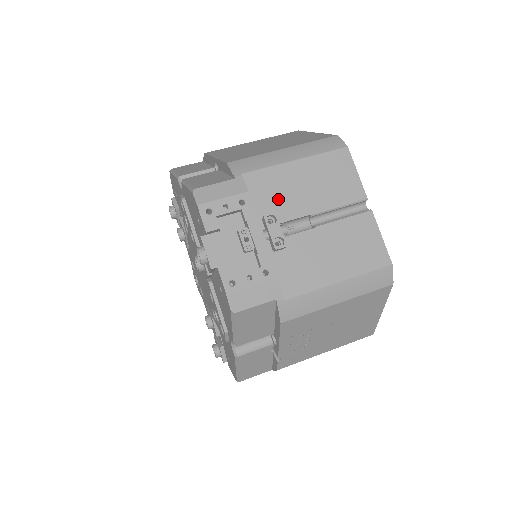
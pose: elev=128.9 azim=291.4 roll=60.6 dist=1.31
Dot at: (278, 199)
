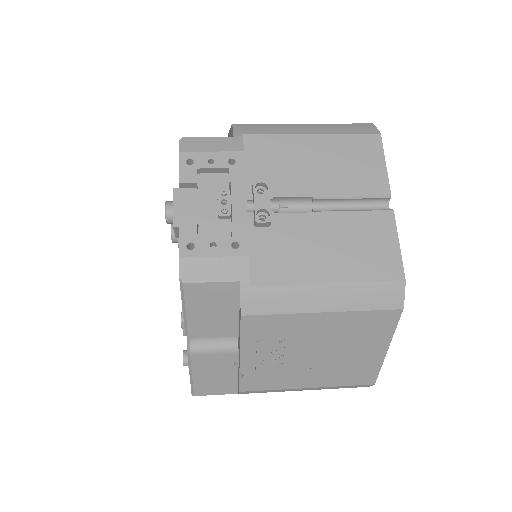
Dot at: (278, 170)
